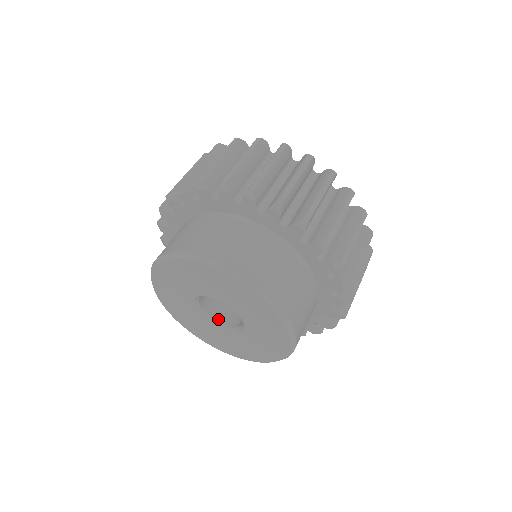
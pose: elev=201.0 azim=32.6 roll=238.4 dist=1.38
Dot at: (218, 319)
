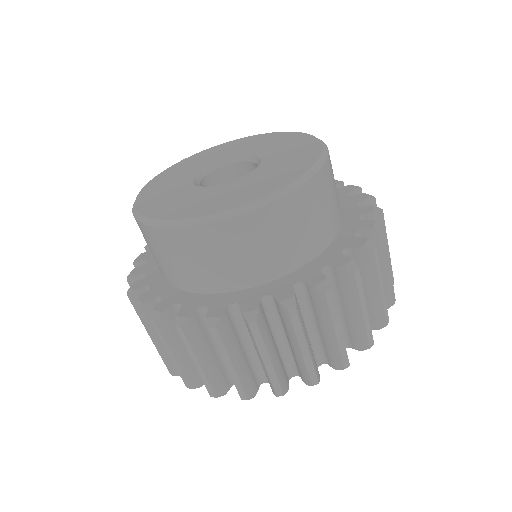
Dot at: occluded
